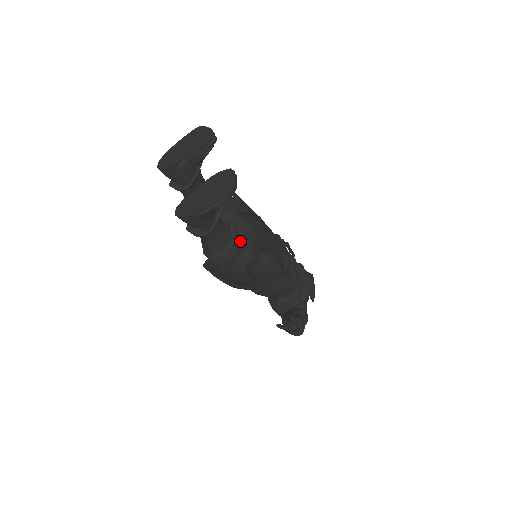
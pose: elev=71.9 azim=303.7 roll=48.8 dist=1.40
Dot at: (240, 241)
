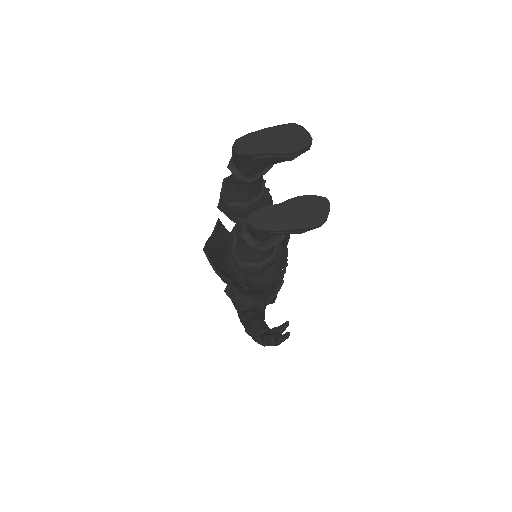
Dot at: (275, 256)
